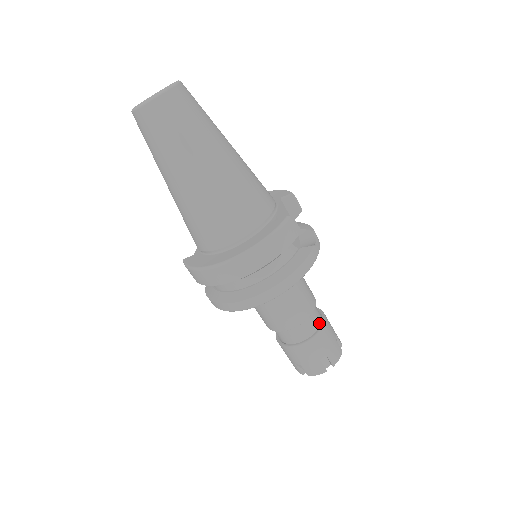
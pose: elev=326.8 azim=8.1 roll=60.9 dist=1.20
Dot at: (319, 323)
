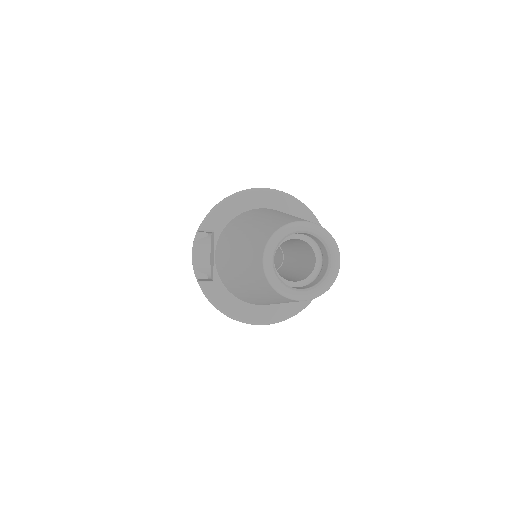
Dot at: occluded
